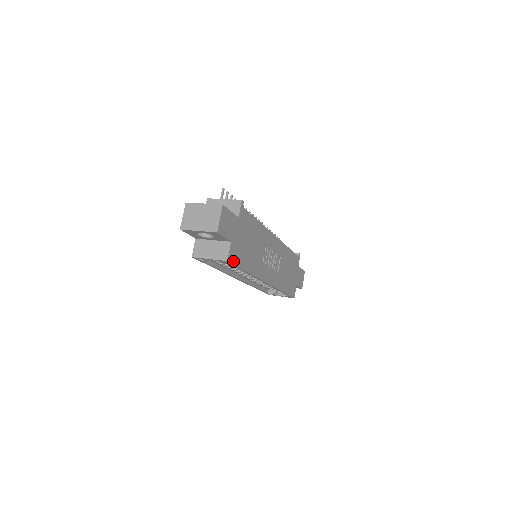
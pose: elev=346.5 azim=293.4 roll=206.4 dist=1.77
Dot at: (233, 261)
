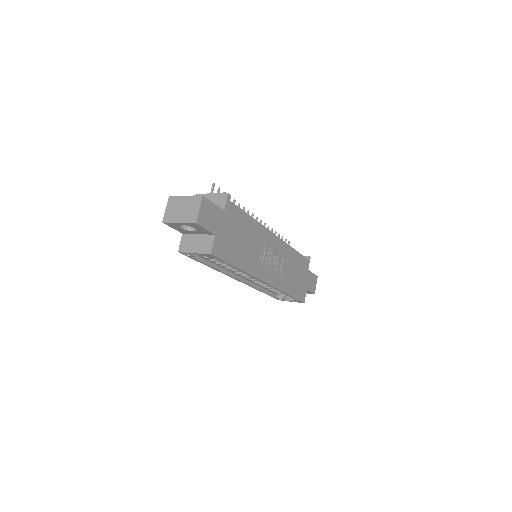
Dot at: (219, 255)
